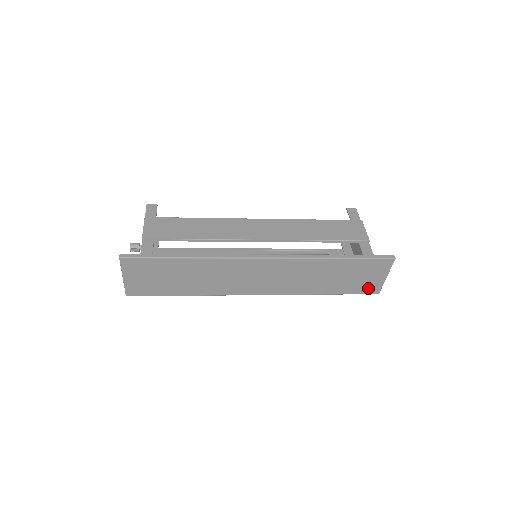
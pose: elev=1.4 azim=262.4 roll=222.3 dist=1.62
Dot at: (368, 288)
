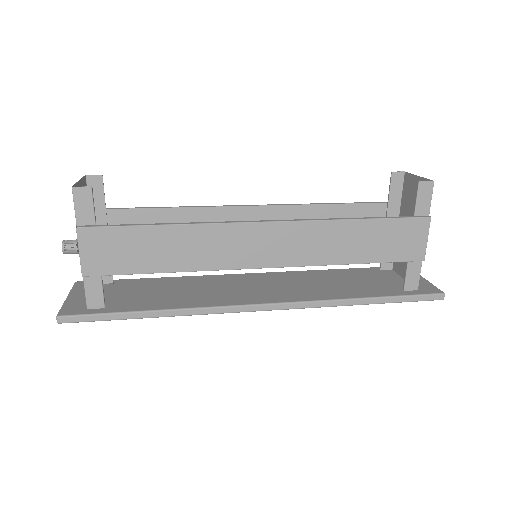
Dot at: occluded
